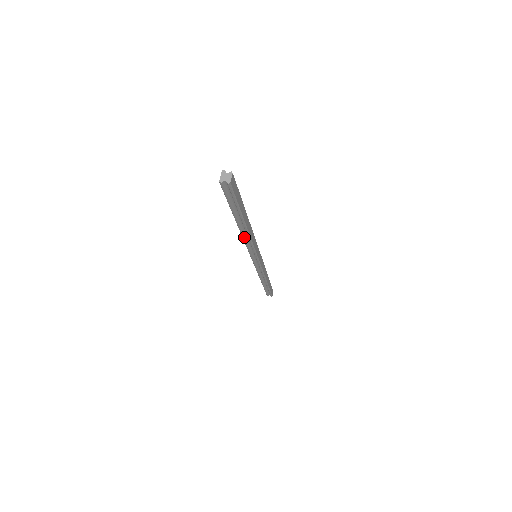
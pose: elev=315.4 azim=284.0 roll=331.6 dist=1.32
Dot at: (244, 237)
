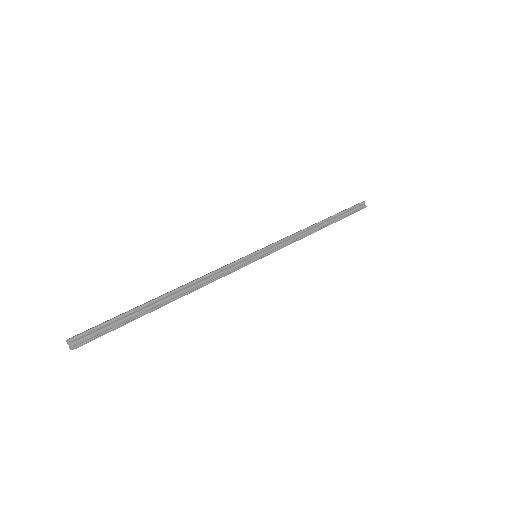
Dot at: occluded
